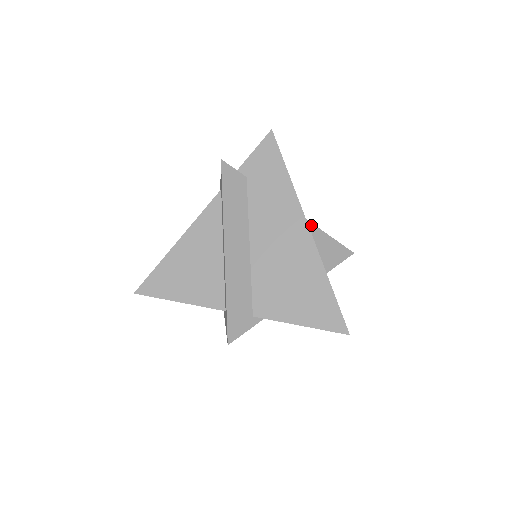
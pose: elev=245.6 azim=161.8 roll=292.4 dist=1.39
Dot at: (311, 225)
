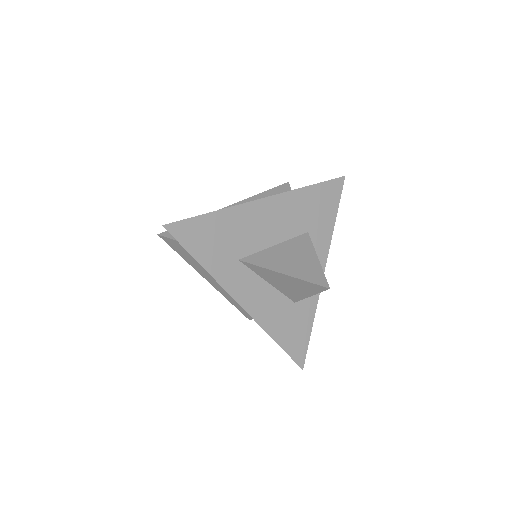
Dot at: (267, 270)
